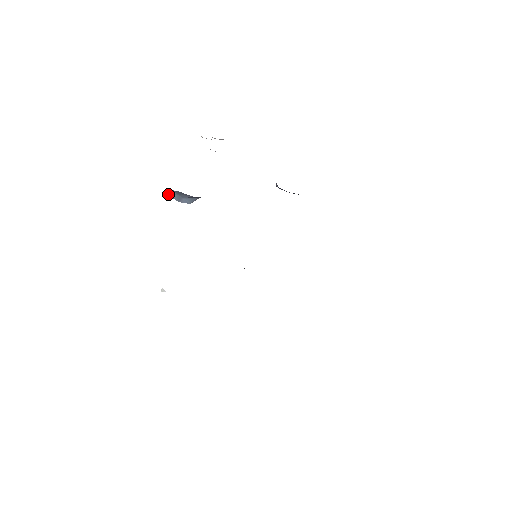
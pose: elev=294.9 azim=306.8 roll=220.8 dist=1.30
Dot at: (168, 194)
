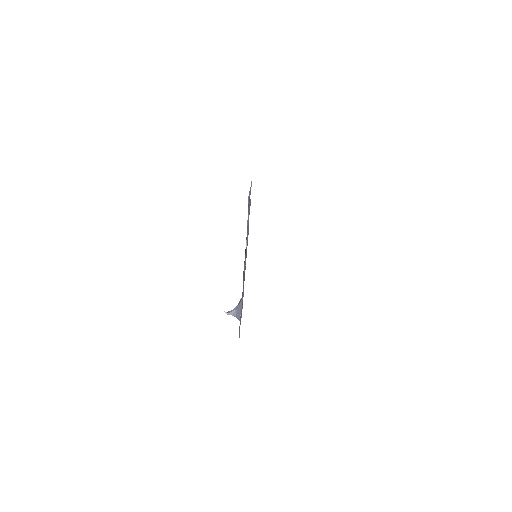
Dot at: occluded
